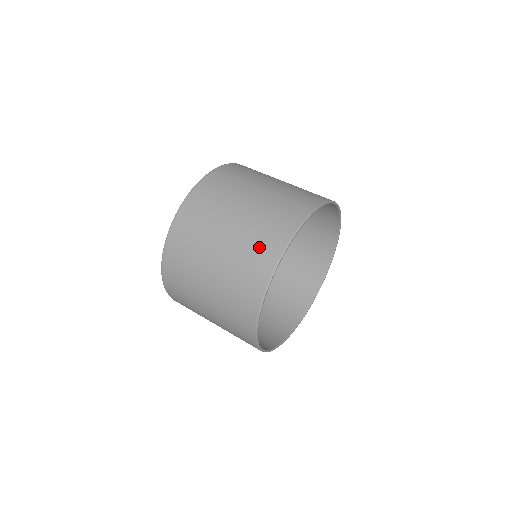
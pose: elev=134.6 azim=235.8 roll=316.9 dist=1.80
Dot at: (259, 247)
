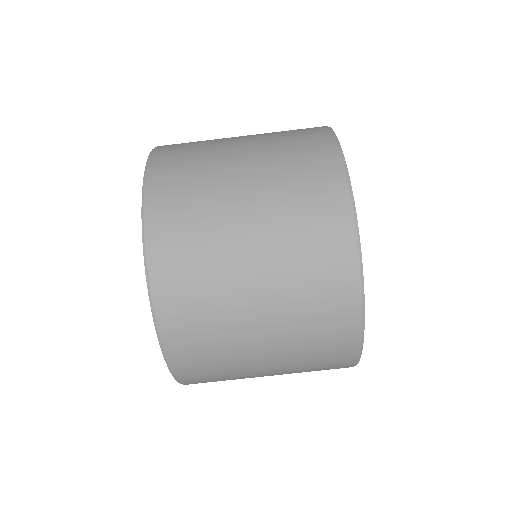
Dot at: (323, 320)
